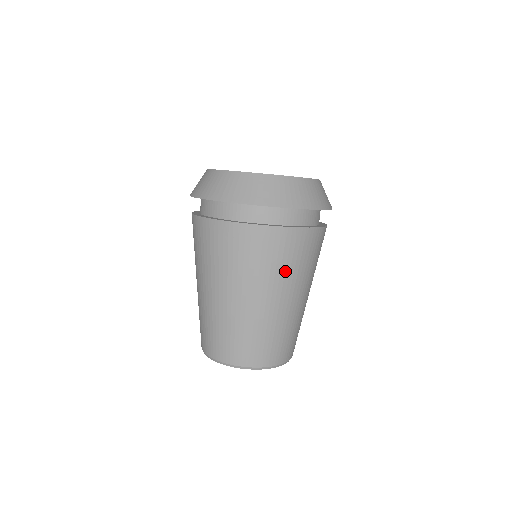
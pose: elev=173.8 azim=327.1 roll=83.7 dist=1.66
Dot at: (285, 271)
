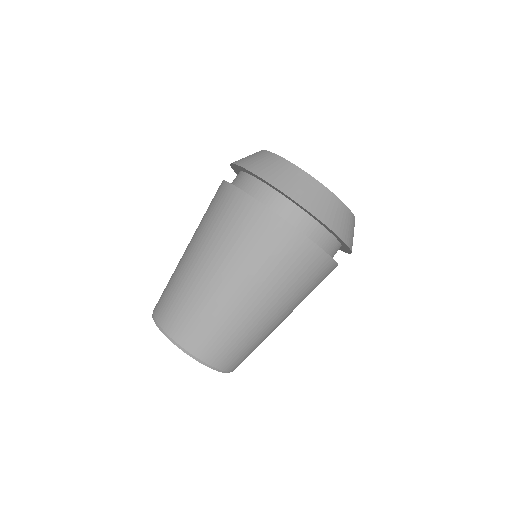
Dot at: (276, 275)
